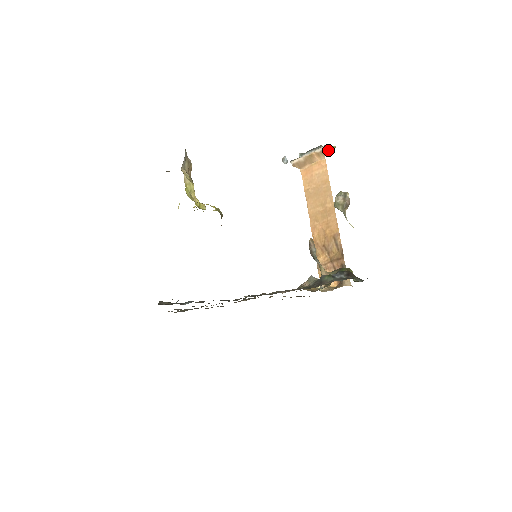
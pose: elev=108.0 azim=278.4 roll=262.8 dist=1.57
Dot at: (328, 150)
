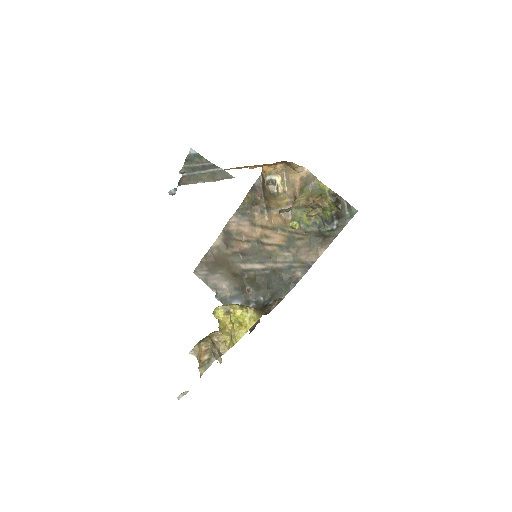
Dot at: occluded
